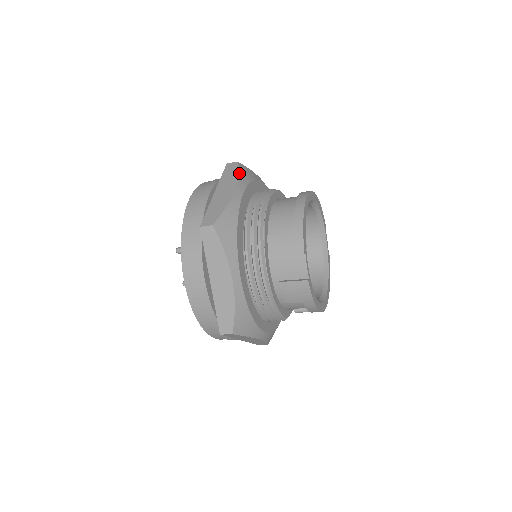
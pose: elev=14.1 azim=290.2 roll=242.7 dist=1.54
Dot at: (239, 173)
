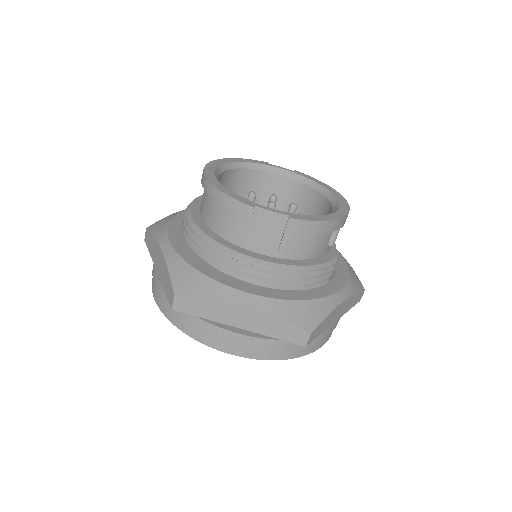
Dot at: (153, 234)
